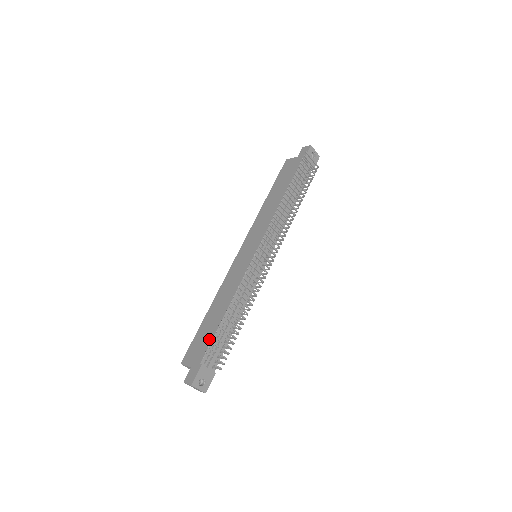
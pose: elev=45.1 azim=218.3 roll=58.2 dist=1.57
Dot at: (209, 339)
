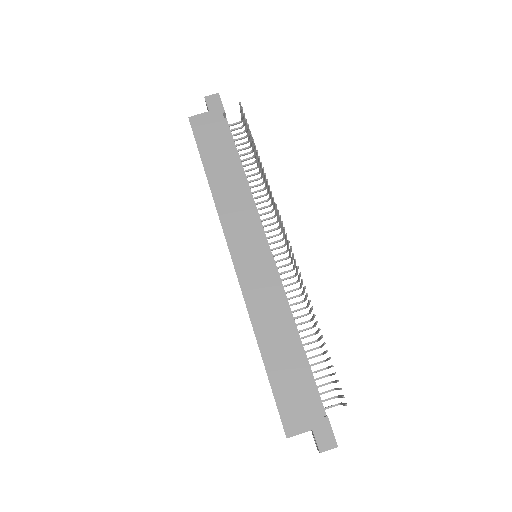
Dot at: (306, 383)
